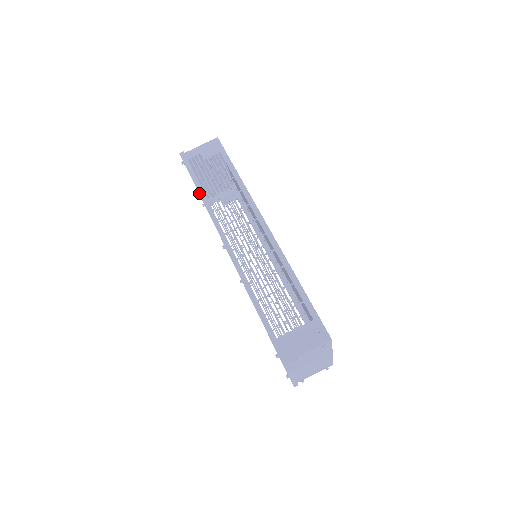
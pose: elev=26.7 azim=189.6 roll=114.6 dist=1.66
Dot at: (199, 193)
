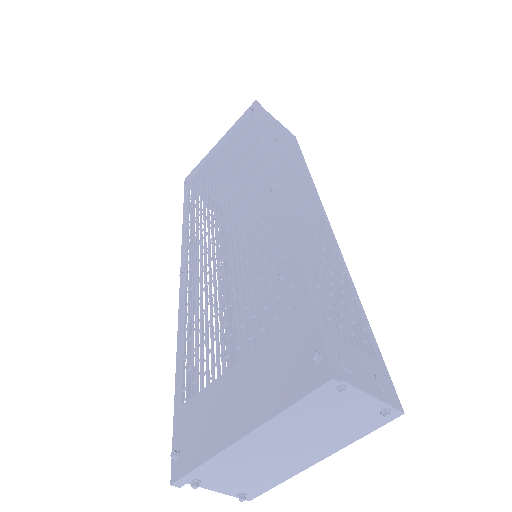
Dot at: (266, 132)
